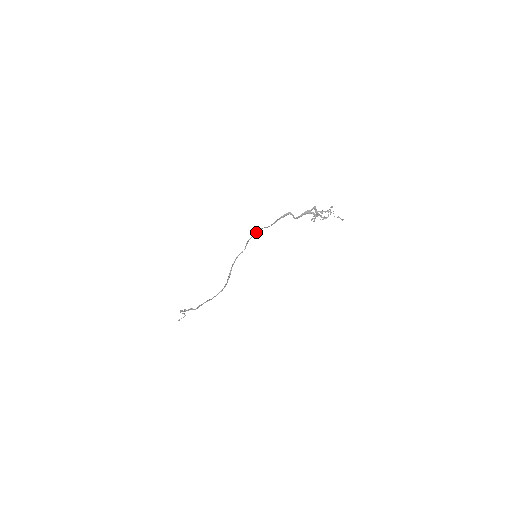
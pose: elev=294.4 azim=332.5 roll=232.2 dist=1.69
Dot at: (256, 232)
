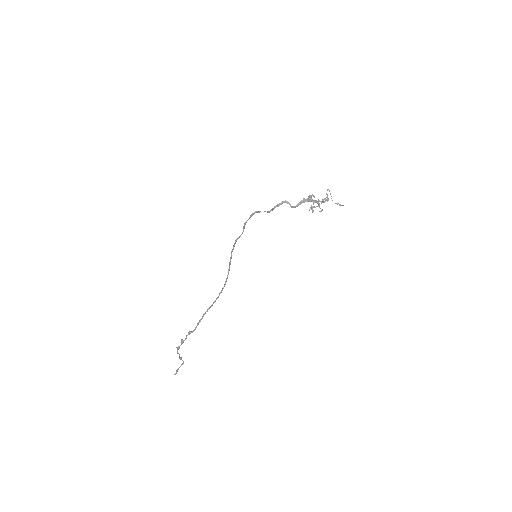
Dot at: (252, 214)
